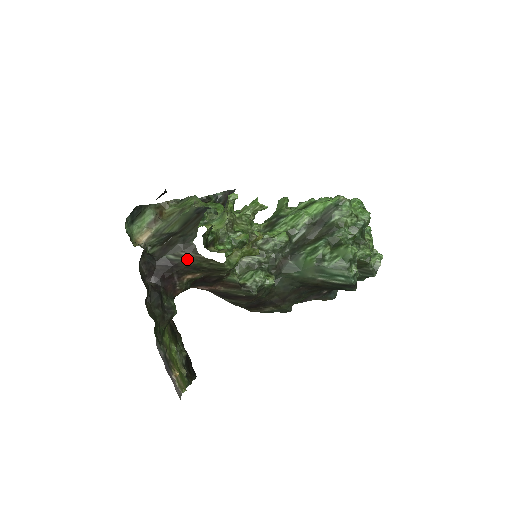
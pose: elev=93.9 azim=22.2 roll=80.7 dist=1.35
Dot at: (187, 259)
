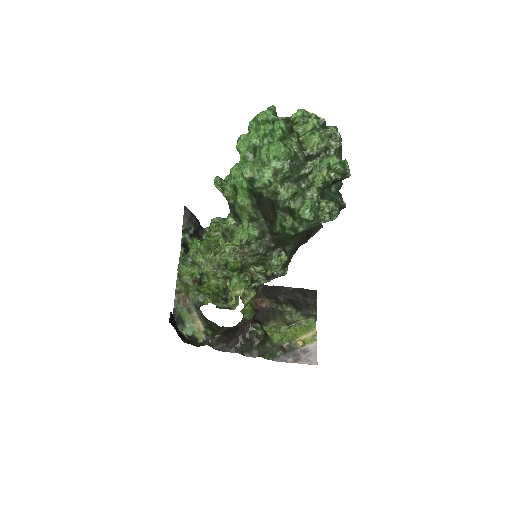
Dot at: (230, 328)
